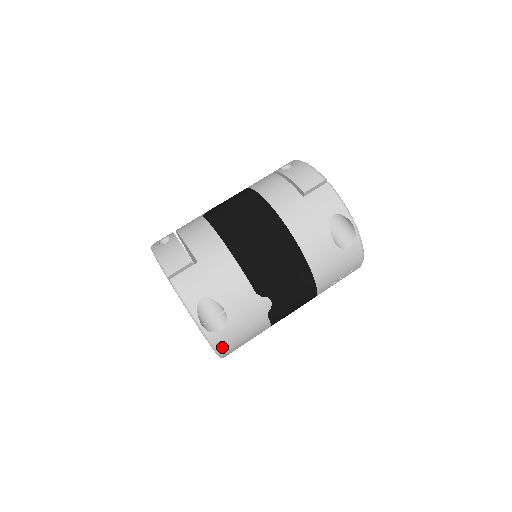
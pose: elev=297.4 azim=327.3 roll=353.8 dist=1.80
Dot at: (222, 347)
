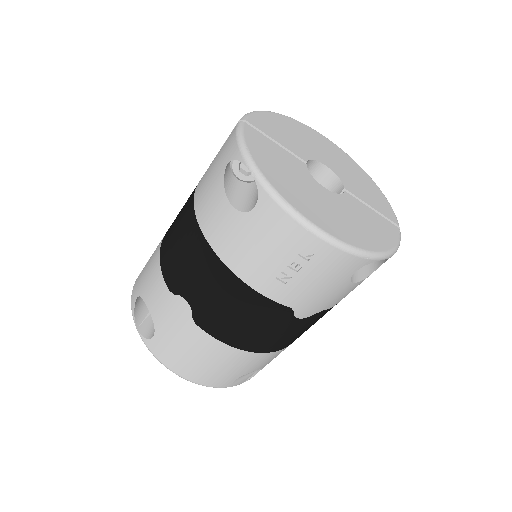
Dot at: (168, 362)
